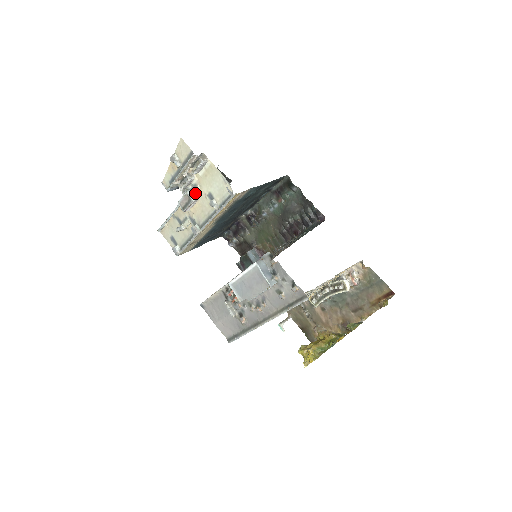
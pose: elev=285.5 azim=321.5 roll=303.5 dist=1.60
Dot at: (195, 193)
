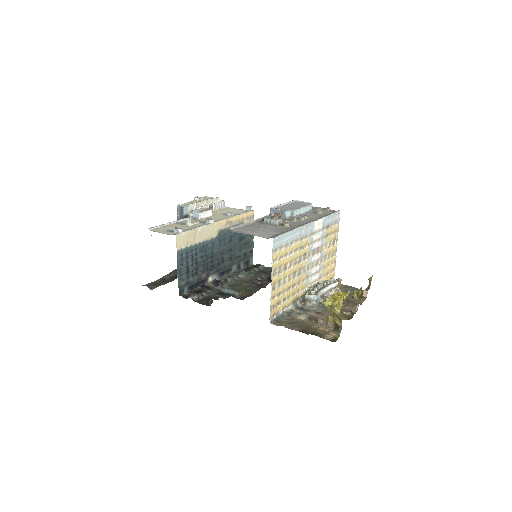
Dot at: occluded
